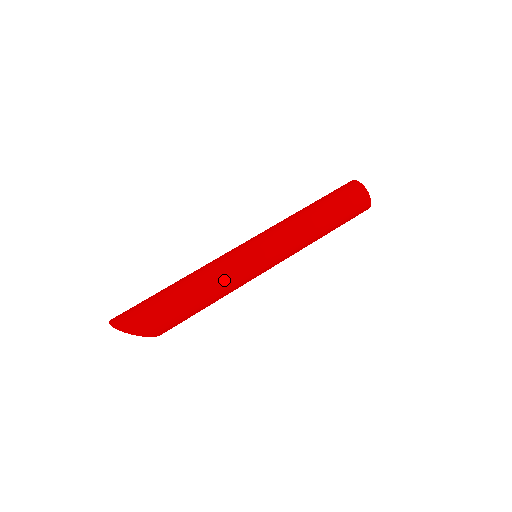
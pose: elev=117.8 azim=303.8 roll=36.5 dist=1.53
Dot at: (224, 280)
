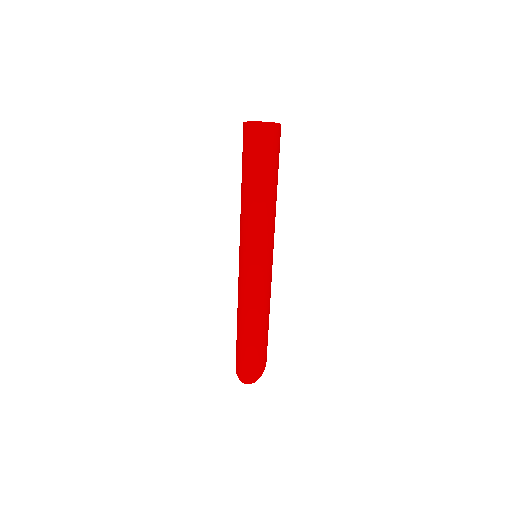
Dot at: (268, 297)
